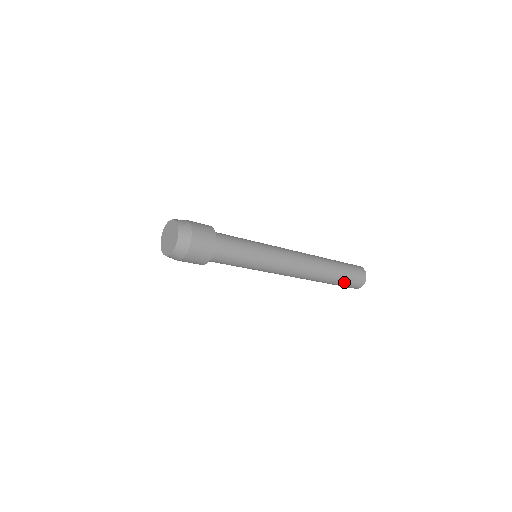
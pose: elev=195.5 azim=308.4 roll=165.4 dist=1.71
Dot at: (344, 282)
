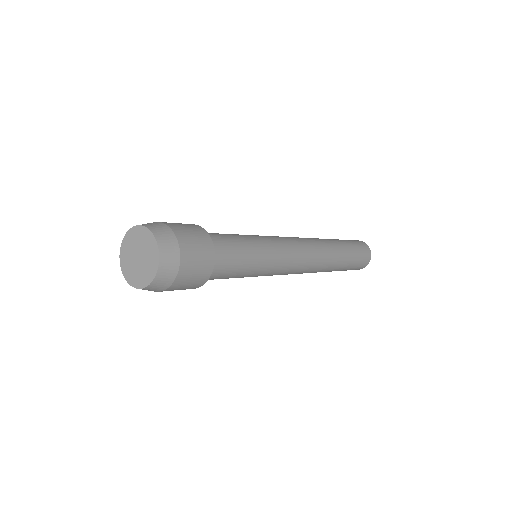
Dot at: occluded
